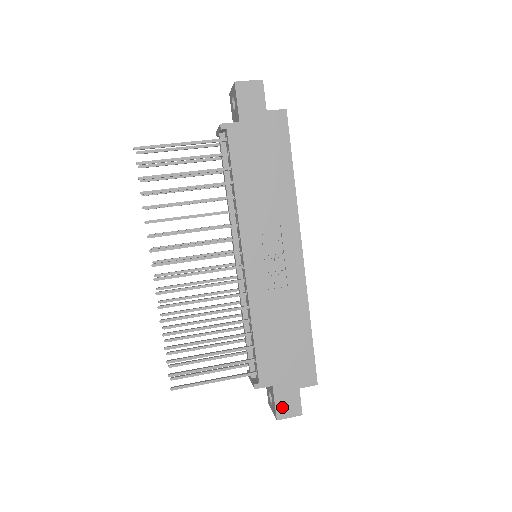
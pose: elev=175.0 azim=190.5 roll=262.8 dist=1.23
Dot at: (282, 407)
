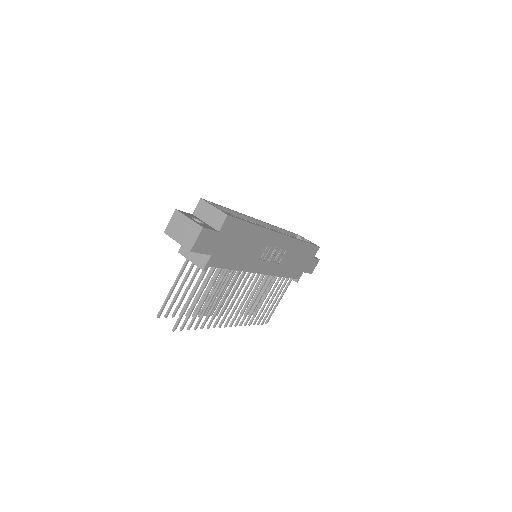
Dot at: (311, 270)
